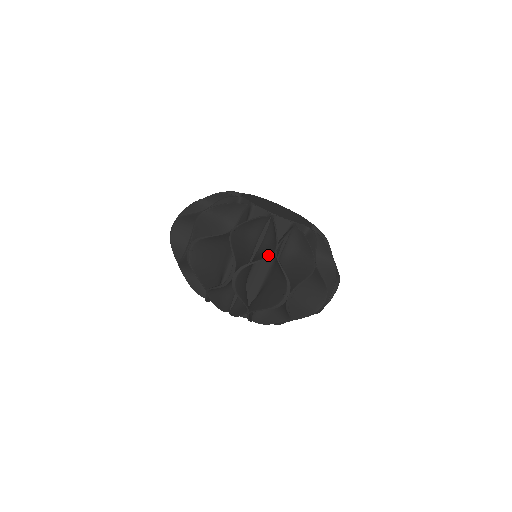
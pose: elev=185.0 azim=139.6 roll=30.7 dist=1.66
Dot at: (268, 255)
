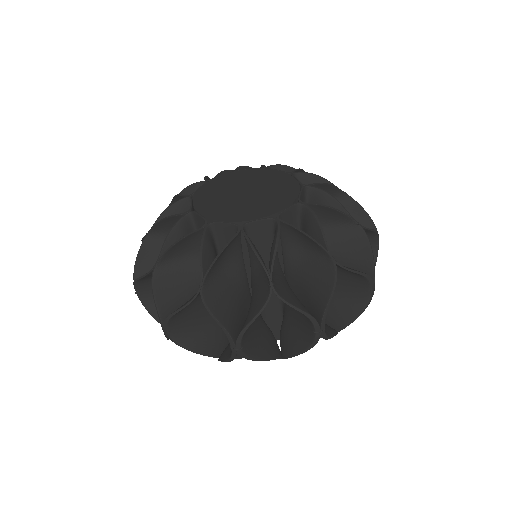
Dot at: (264, 299)
